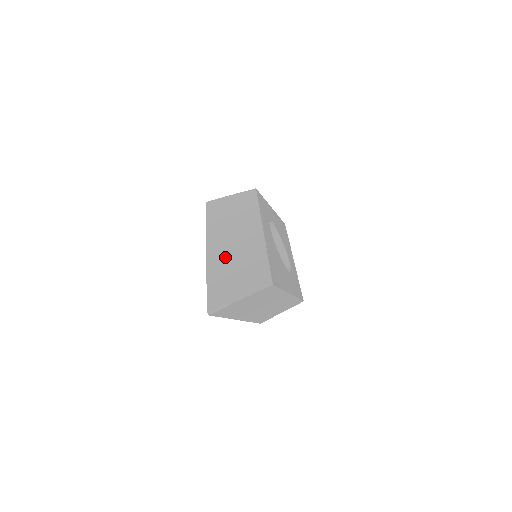
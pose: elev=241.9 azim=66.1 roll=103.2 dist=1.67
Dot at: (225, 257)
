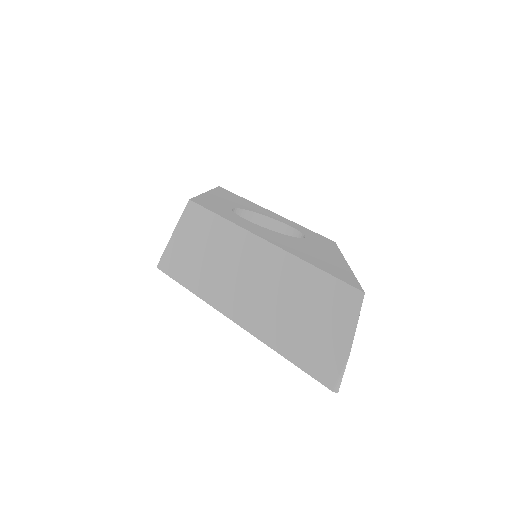
Dot at: (266, 311)
